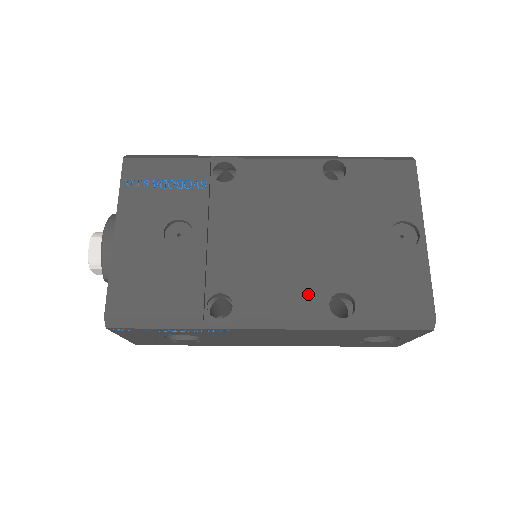
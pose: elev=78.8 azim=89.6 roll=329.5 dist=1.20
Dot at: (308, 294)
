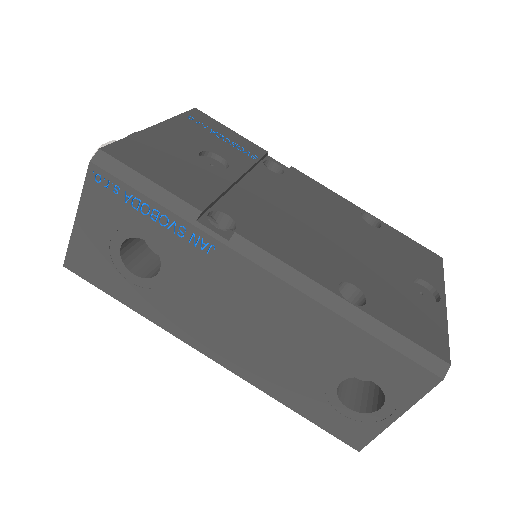
Dot at: (320, 265)
